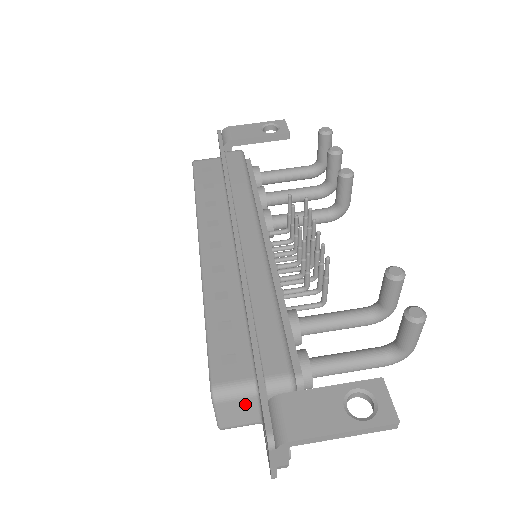
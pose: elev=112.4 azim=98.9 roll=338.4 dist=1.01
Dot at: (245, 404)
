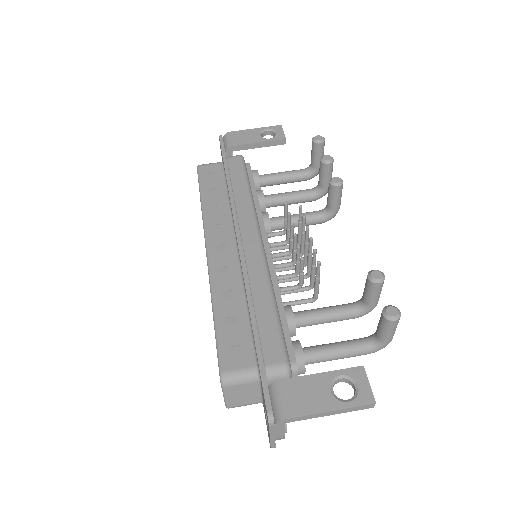
Dot at: (249, 388)
